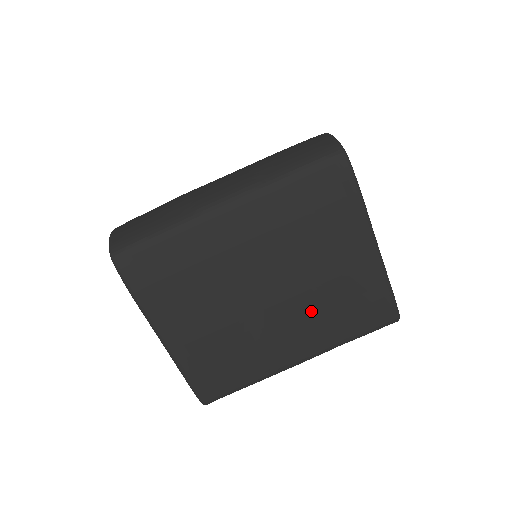
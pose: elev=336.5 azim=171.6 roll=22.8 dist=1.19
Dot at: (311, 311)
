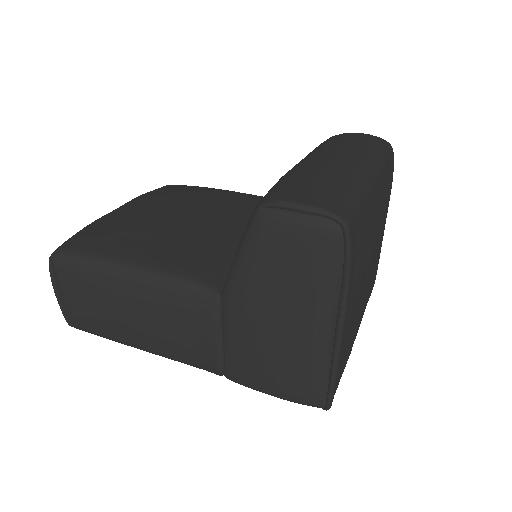
Dot at: occluded
